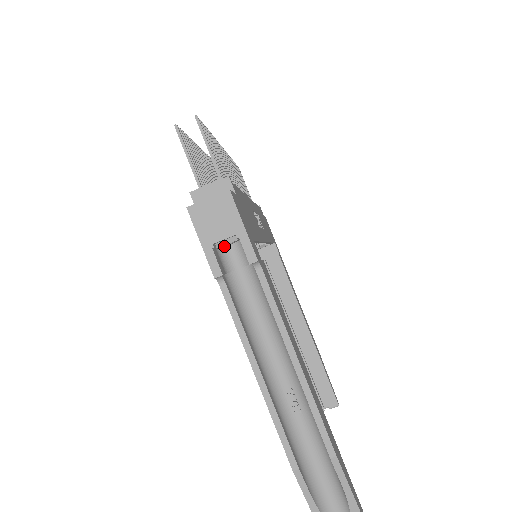
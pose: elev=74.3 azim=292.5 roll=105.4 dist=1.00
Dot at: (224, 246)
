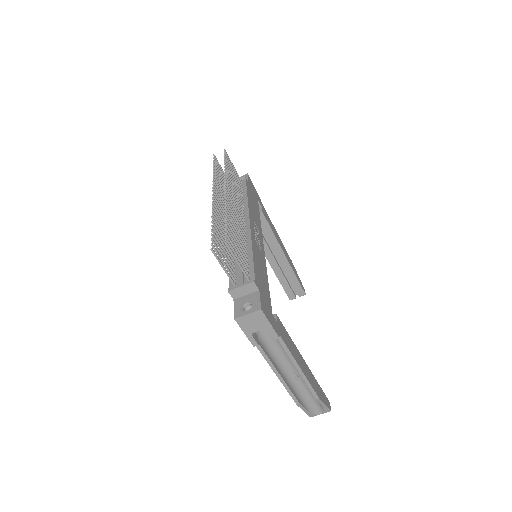
Dot at: occluded
